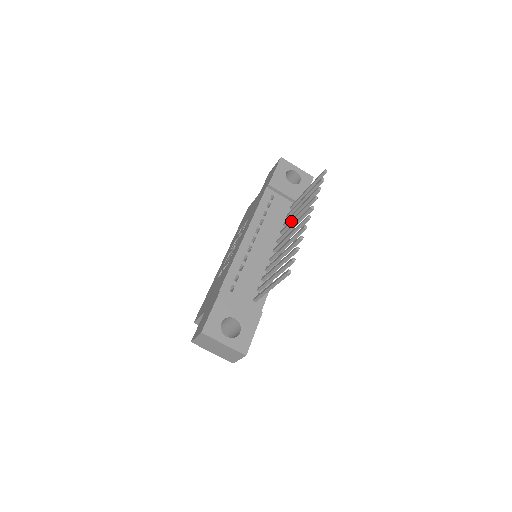
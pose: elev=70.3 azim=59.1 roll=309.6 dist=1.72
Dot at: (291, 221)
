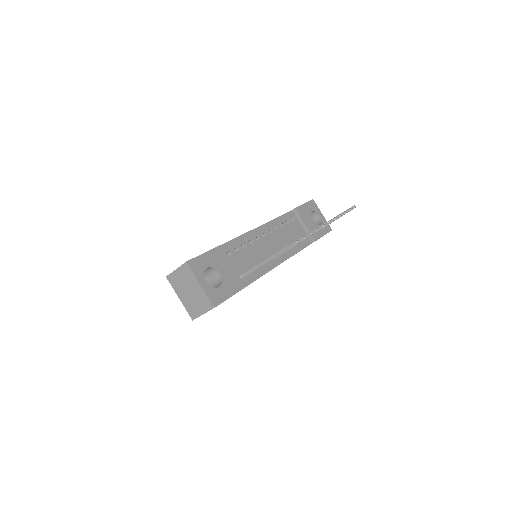
Dot at: occluded
